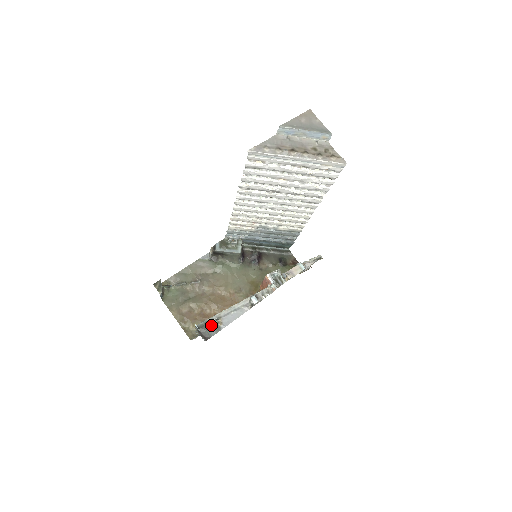
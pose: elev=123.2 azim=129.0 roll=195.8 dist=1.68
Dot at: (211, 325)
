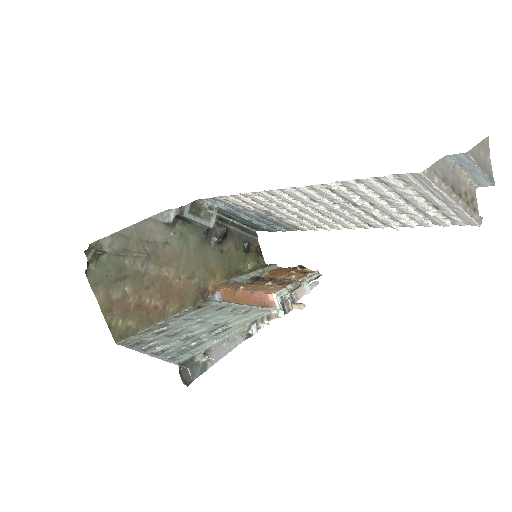
Dot at: (196, 362)
